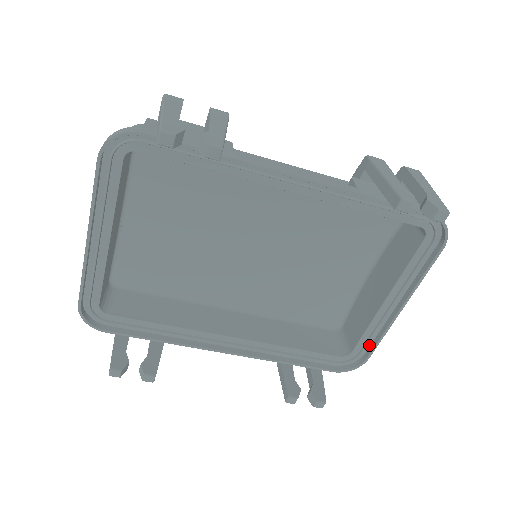
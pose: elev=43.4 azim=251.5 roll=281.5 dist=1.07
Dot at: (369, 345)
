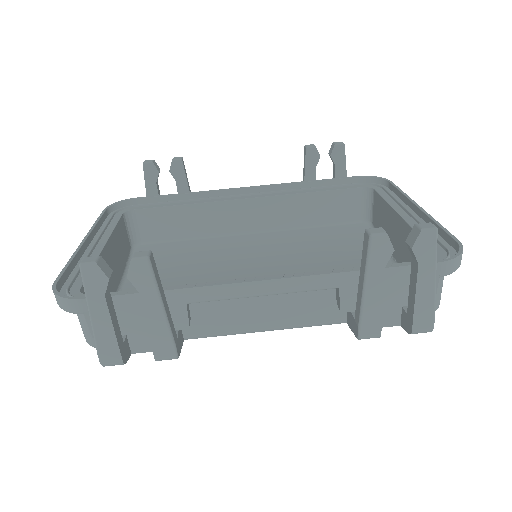
Dot at: (445, 243)
